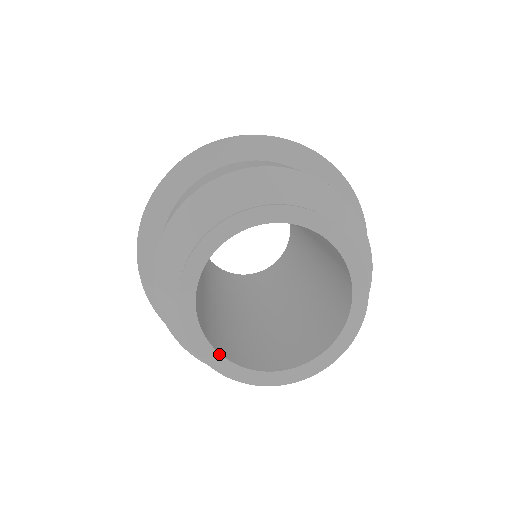
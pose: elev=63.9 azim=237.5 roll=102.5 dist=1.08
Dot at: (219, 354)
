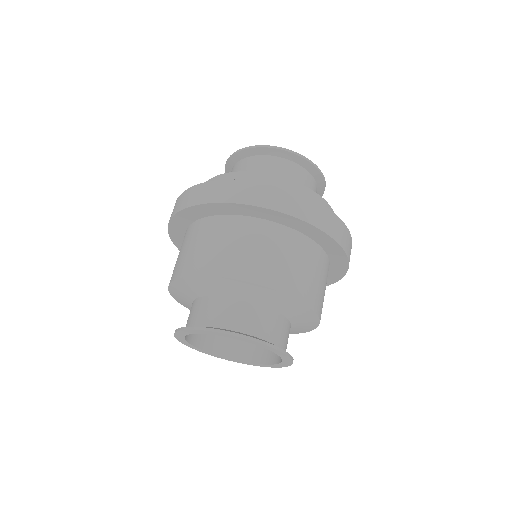
Dot at: (184, 339)
